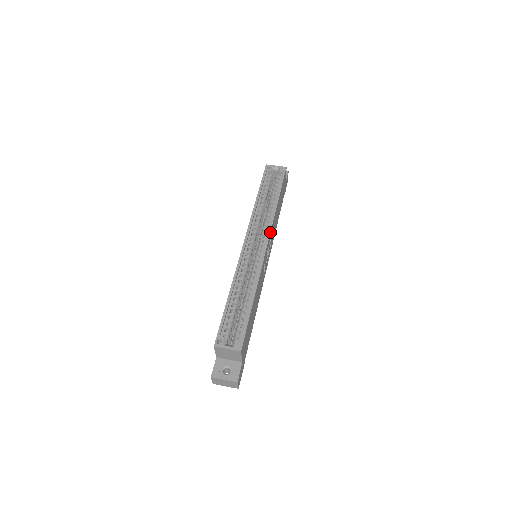
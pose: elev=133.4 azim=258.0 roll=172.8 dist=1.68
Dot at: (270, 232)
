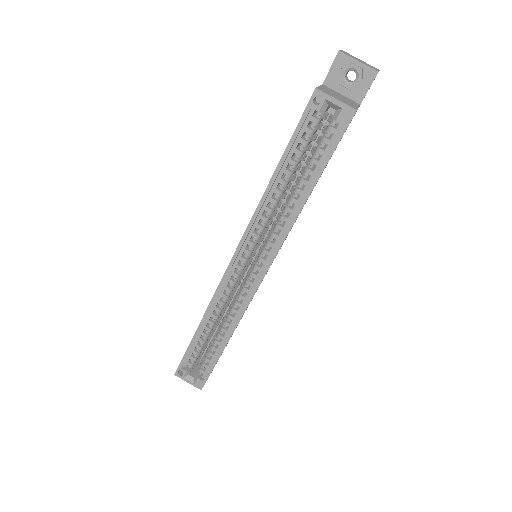
Dot at: (274, 257)
